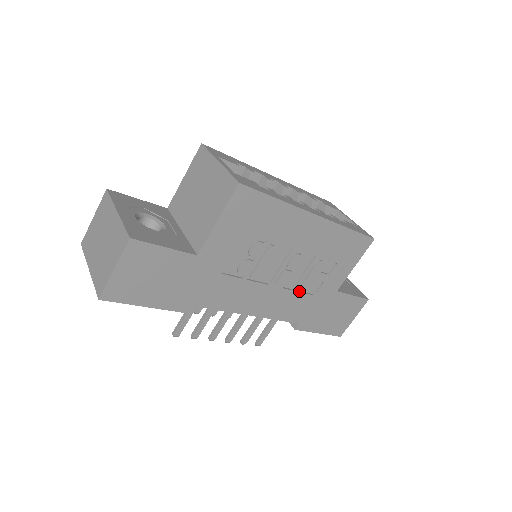
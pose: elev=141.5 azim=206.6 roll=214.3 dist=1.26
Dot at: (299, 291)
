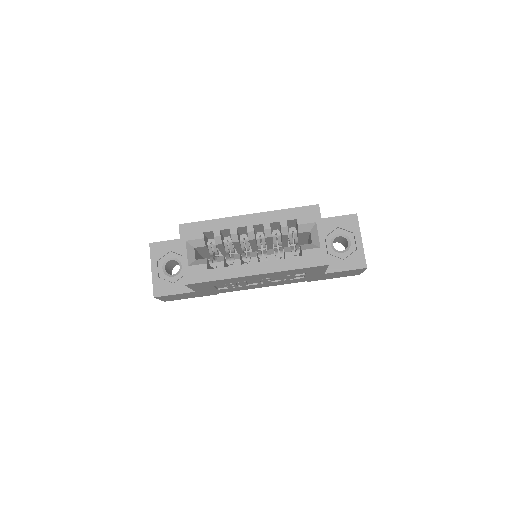
Dot at: (288, 279)
